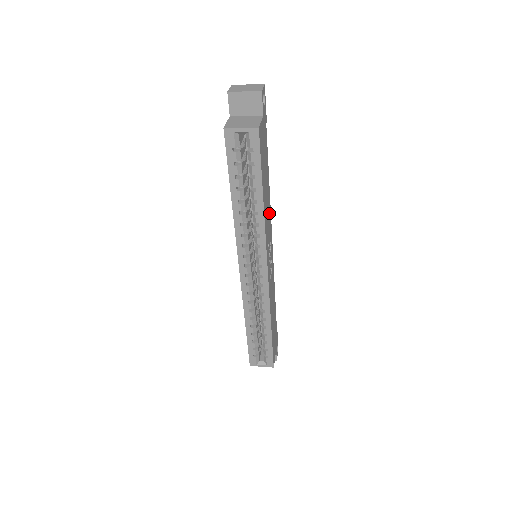
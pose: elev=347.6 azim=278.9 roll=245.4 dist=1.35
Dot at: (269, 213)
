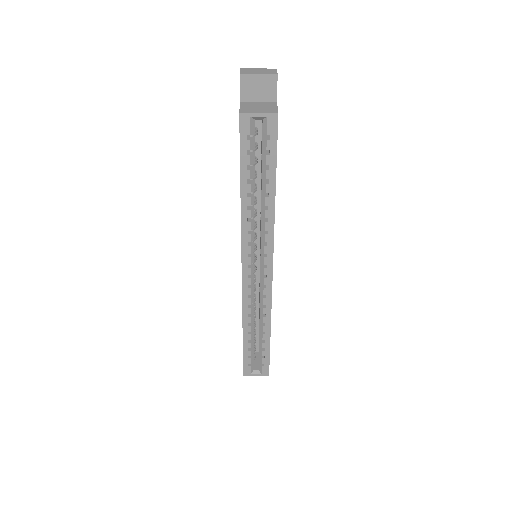
Dot at: occluded
